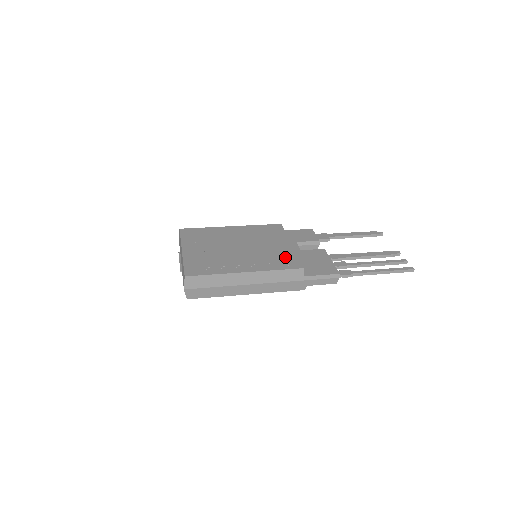
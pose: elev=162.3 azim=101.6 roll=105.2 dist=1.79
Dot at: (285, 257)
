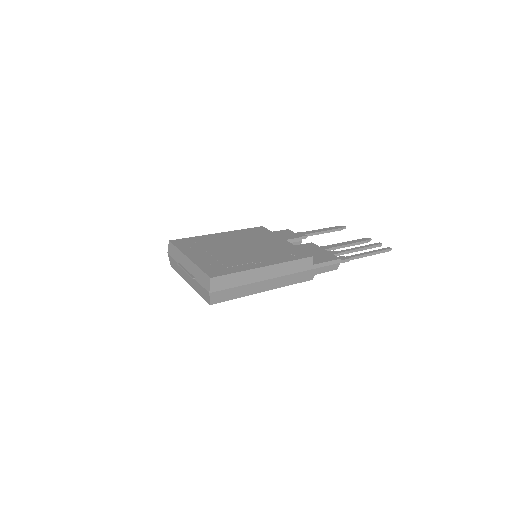
Dot at: (290, 250)
